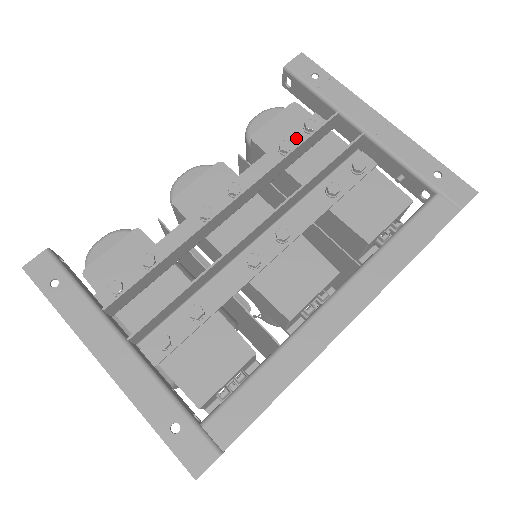
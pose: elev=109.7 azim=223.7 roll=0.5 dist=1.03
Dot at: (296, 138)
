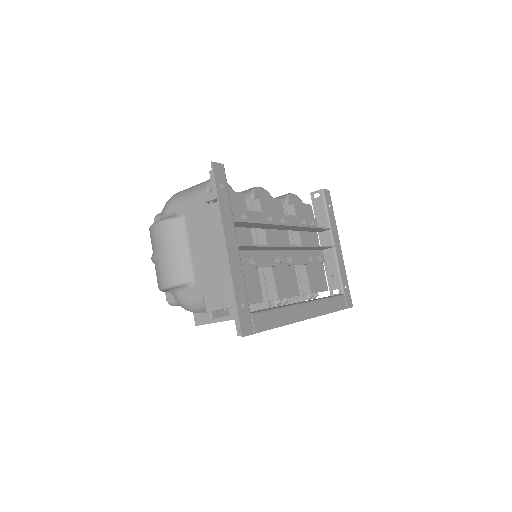
Dot at: occluded
